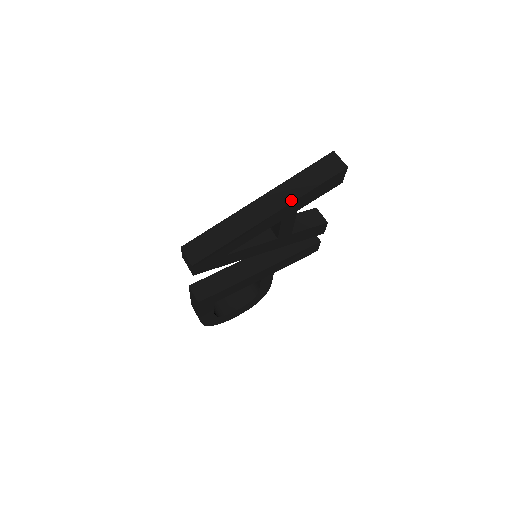
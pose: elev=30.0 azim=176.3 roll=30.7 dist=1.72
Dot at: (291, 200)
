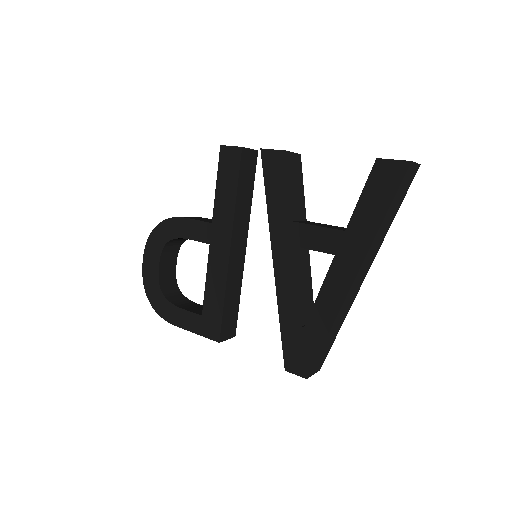
Dot at: occluded
